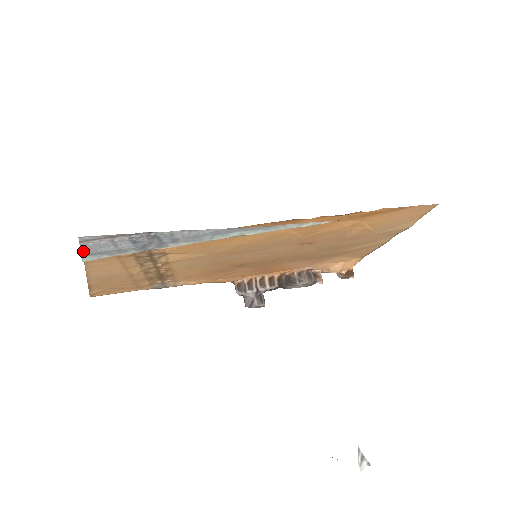
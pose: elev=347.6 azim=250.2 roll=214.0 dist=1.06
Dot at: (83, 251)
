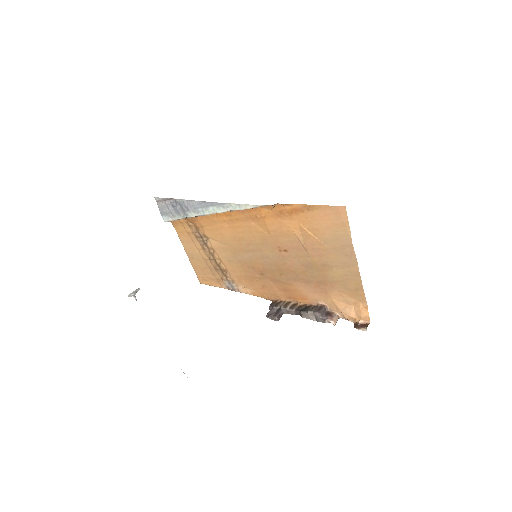
Dot at: (160, 210)
